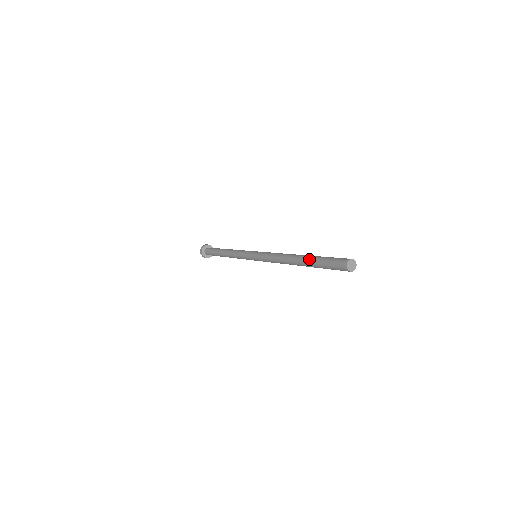
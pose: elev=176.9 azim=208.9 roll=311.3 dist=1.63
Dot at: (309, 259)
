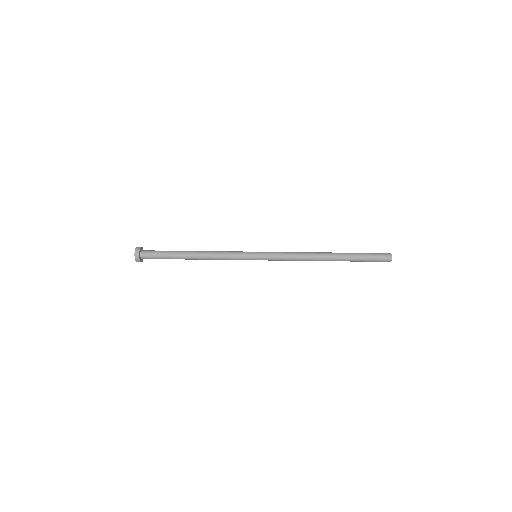
Dot at: (347, 253)
